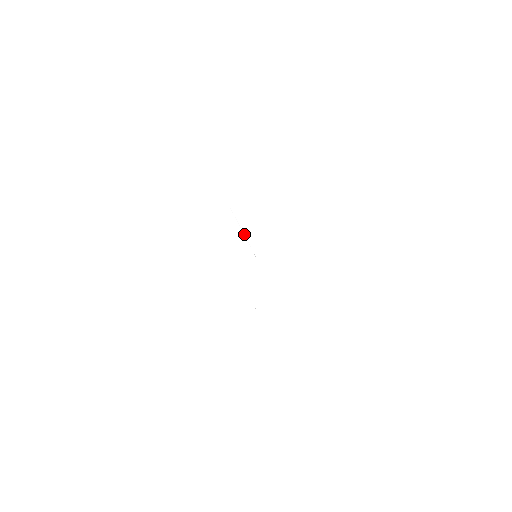
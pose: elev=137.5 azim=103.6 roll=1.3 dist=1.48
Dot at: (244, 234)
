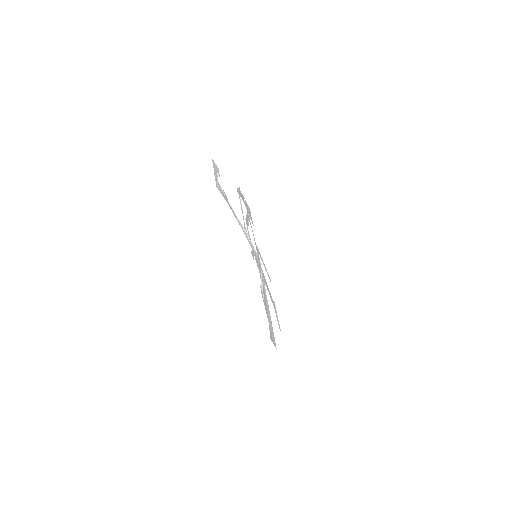
Dot at: (246, 234)
